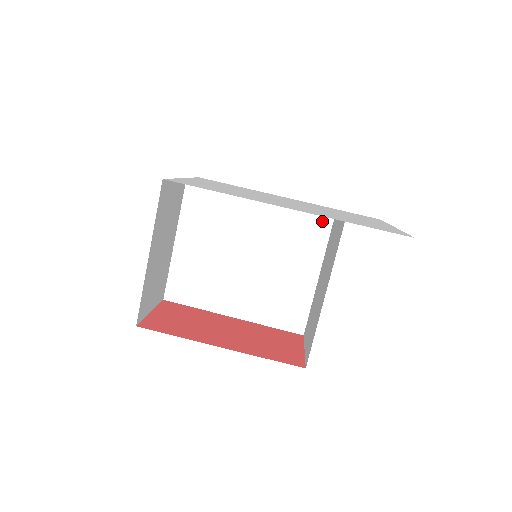
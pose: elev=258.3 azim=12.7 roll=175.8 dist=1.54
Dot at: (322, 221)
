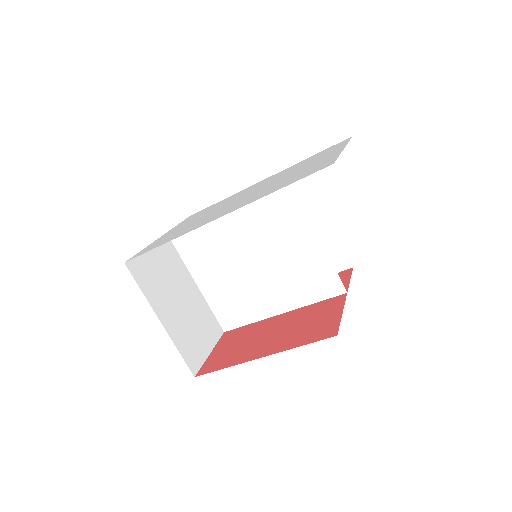
Dot at: (284, 189)
